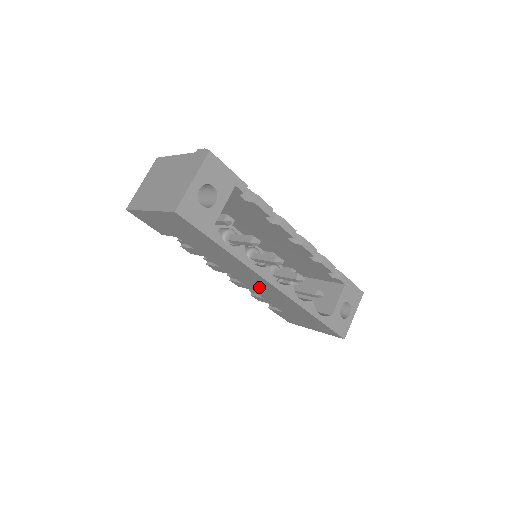
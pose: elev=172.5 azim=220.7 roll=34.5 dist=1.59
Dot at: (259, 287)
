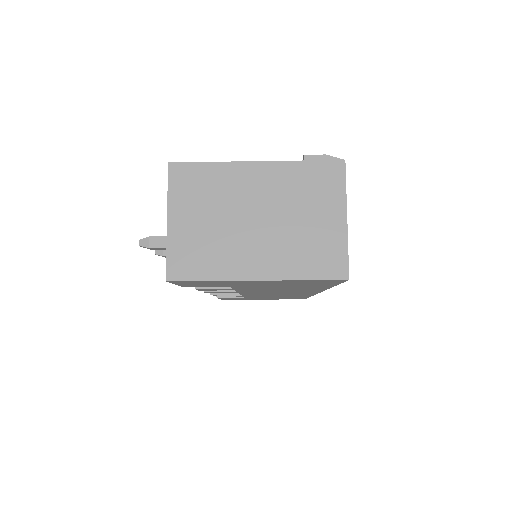
Dot at: (274, 294)
